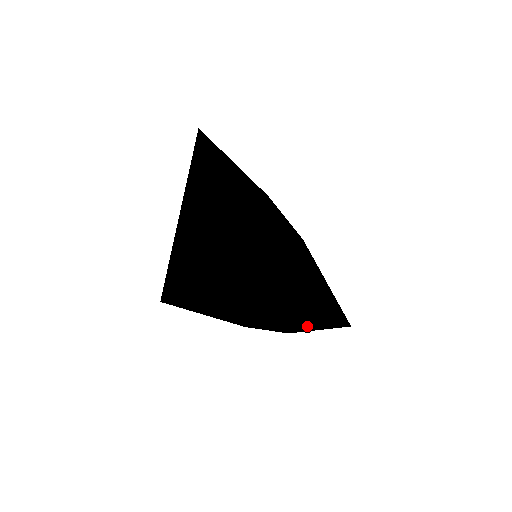
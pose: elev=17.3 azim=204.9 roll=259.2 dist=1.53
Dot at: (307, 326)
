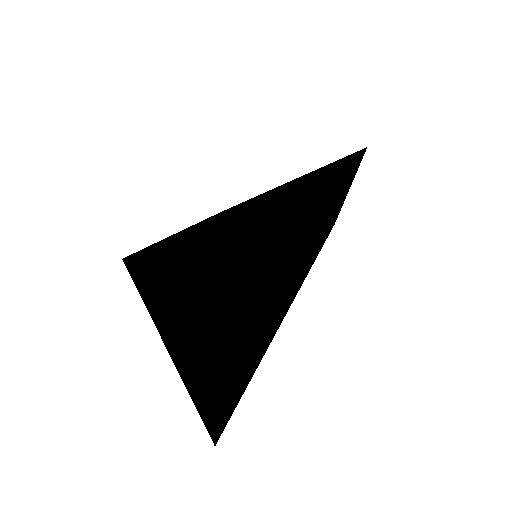
Dot at: occluded
